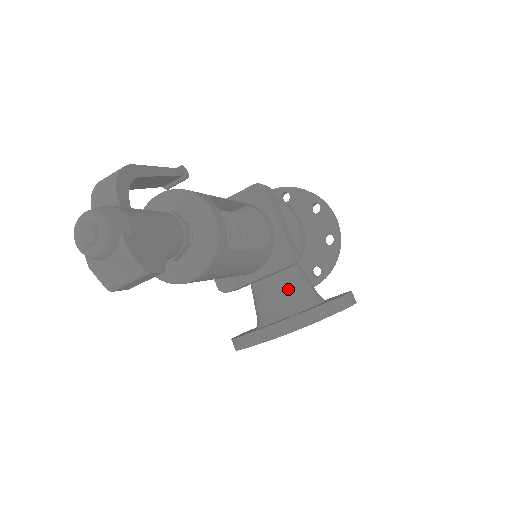
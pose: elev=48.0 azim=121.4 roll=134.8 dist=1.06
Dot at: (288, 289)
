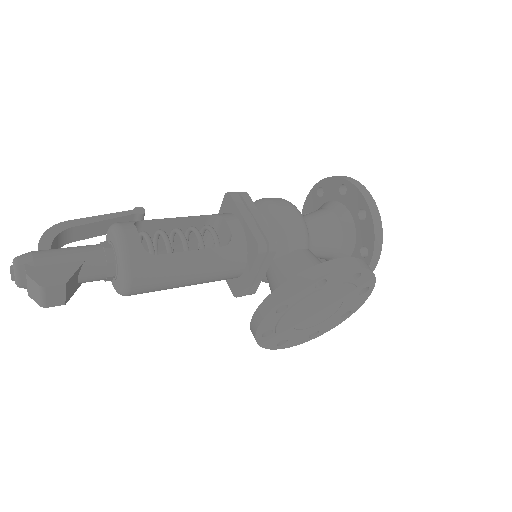
Dot at: (283, 276)
